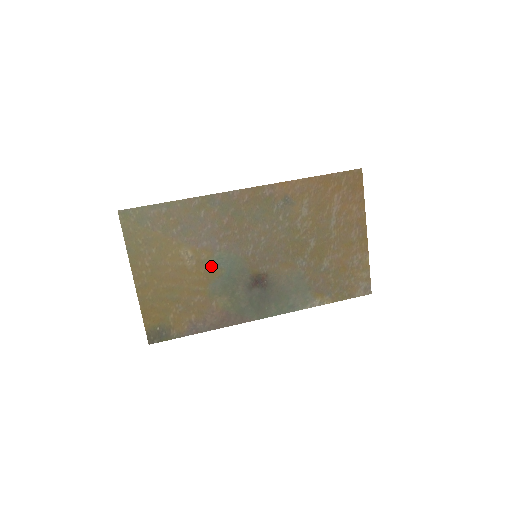
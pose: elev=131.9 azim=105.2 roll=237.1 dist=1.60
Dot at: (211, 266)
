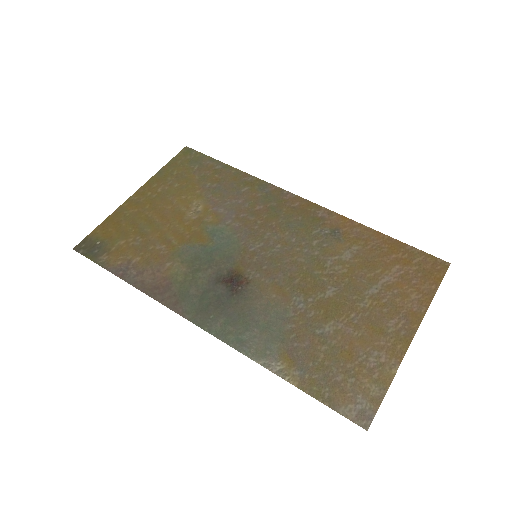
Dot at: (205, 231)
